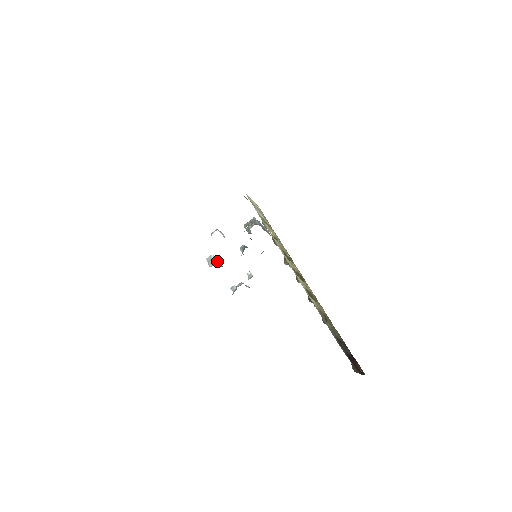
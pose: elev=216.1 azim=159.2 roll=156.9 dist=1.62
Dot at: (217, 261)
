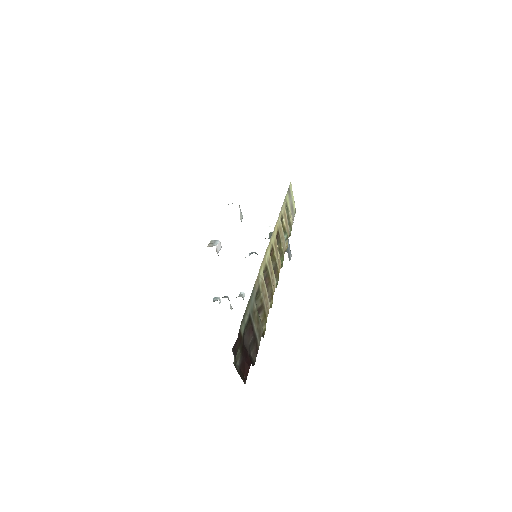
Dot at: (219, 248)
